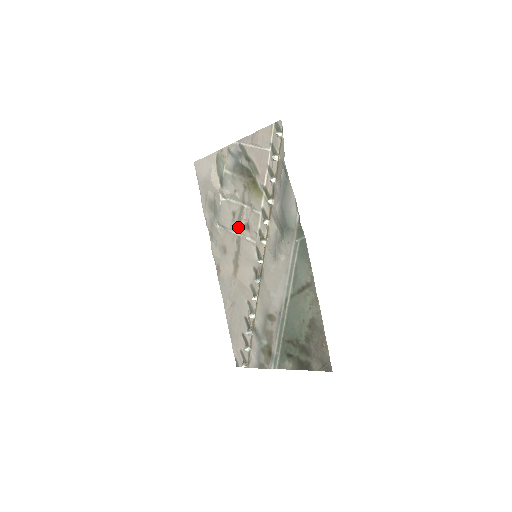
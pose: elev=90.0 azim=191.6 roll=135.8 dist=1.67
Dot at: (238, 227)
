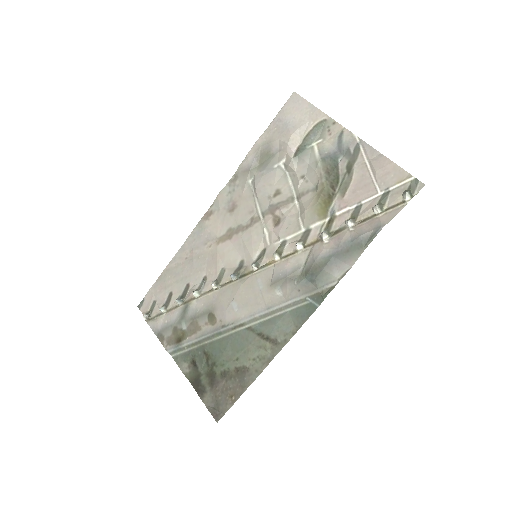
Dot at: (268, 210)
